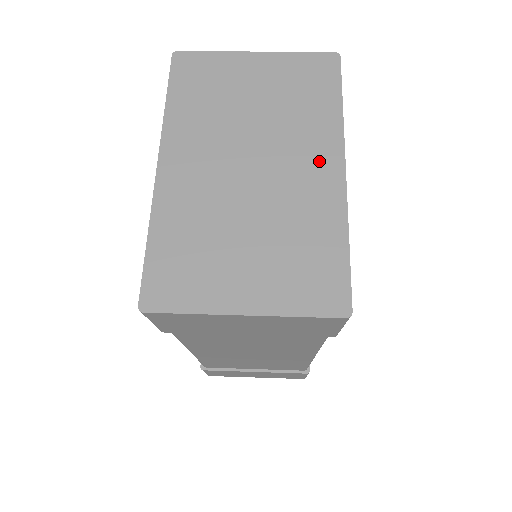
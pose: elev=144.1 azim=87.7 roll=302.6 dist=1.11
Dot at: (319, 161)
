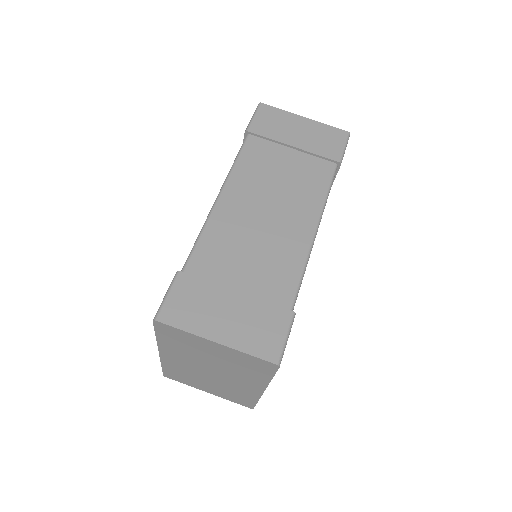
Dot at: (250, 385)
